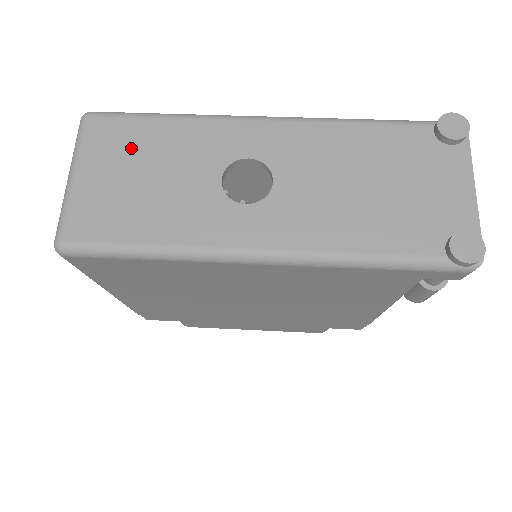
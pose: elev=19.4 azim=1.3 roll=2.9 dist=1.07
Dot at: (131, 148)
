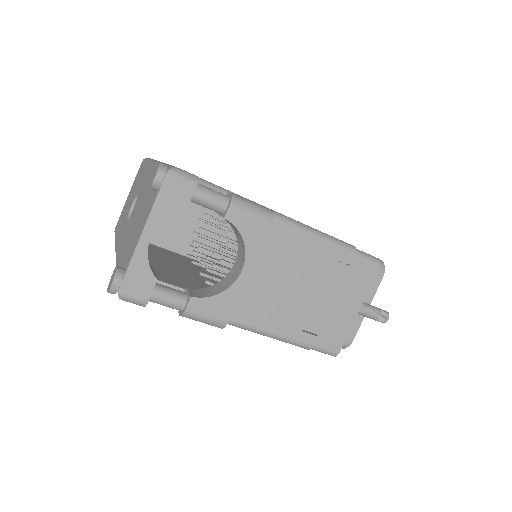
Dot at: occluded
